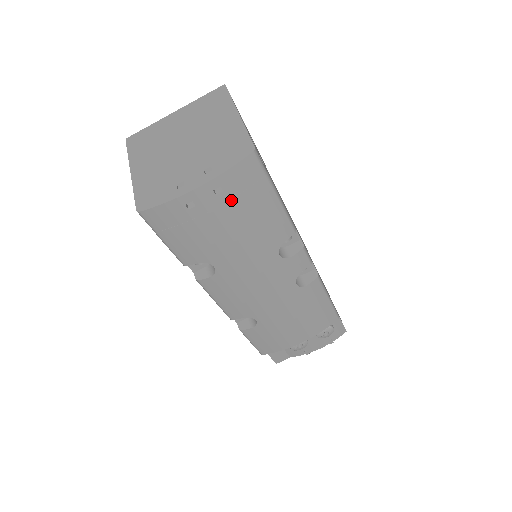
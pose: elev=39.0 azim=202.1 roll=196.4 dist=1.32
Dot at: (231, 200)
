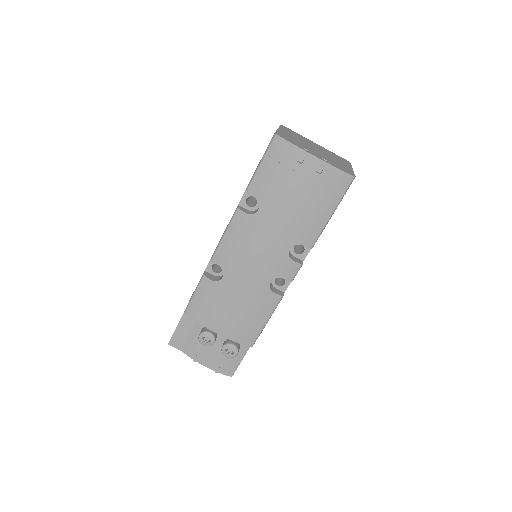
Dot at: (317, 184)
